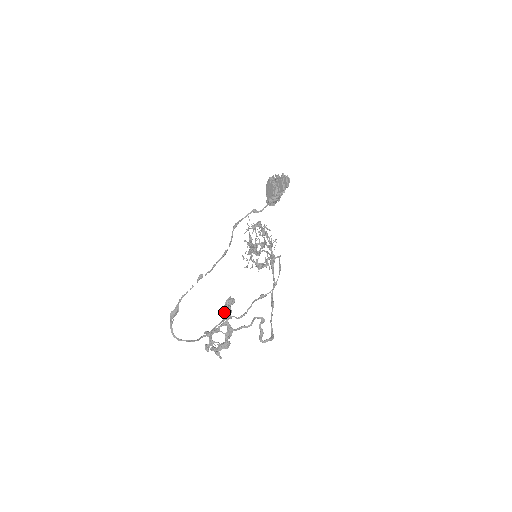
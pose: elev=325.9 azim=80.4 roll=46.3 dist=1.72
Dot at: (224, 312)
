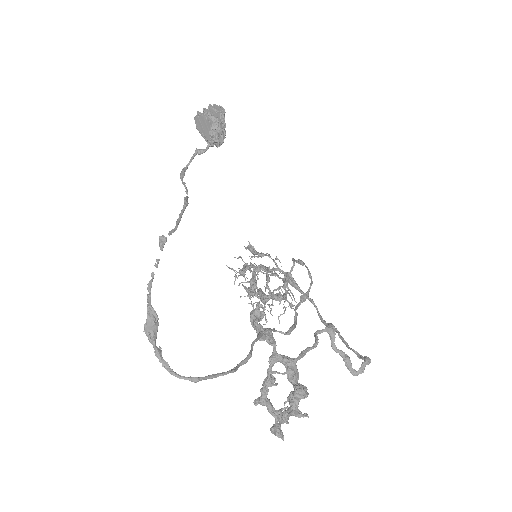
Dot at: occluded
